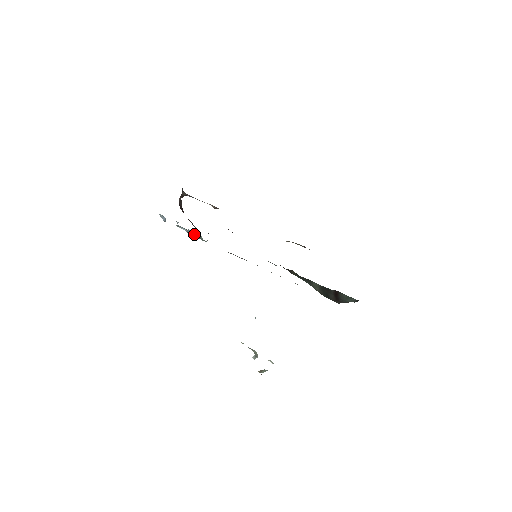
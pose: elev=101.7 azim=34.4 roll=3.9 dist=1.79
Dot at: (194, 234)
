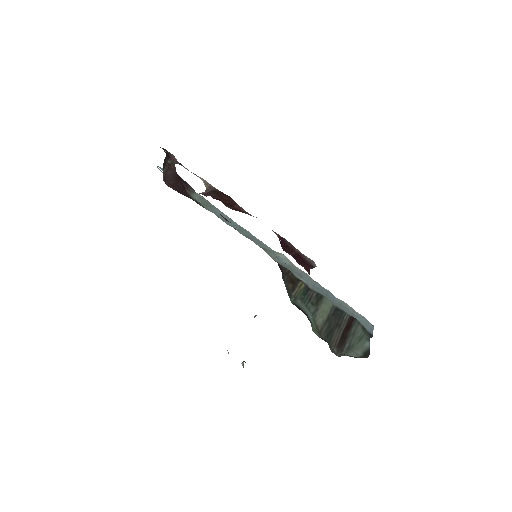
Dot at: occluded
